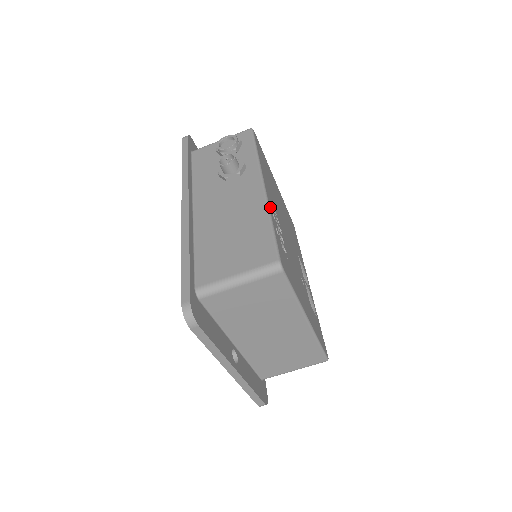
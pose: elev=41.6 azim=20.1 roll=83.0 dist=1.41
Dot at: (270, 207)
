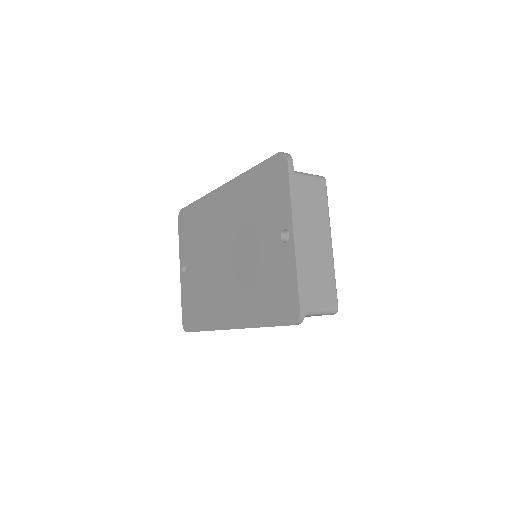
Dot at: occluded
